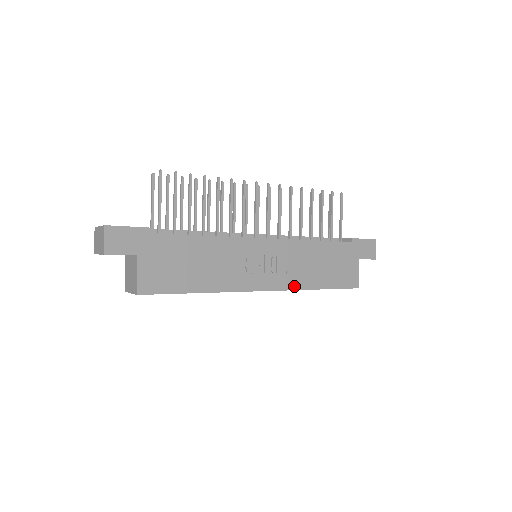
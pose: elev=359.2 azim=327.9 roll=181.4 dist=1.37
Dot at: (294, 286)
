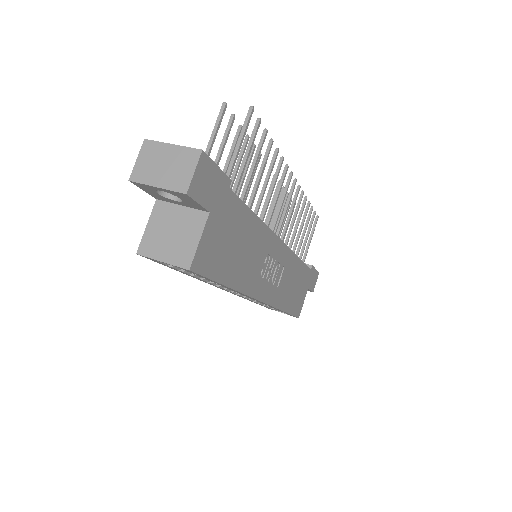
Dot at: (276, 303)
